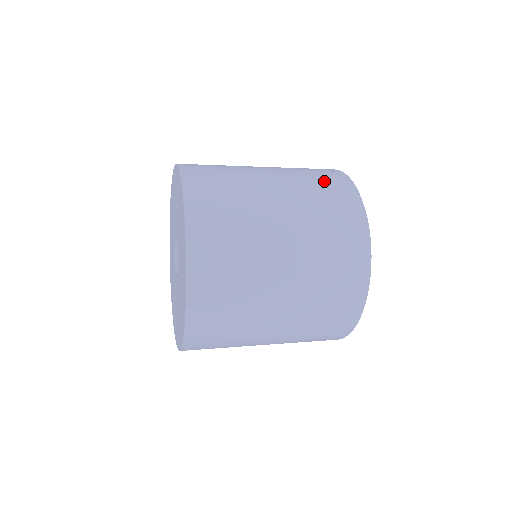
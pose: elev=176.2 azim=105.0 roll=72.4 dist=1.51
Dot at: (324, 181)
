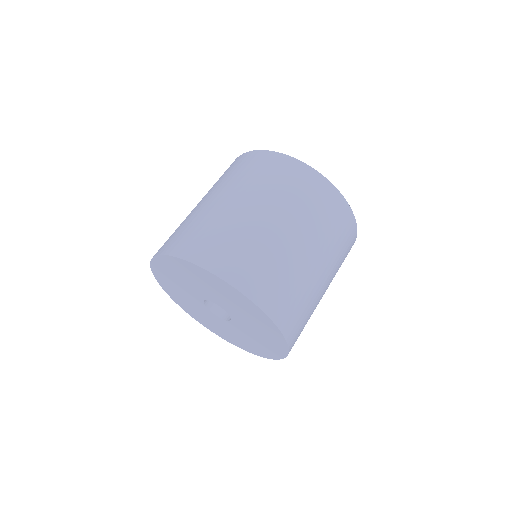
Dot at: (328, 212)
